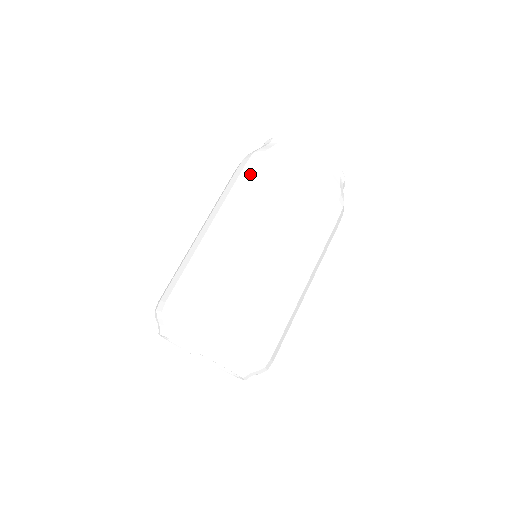
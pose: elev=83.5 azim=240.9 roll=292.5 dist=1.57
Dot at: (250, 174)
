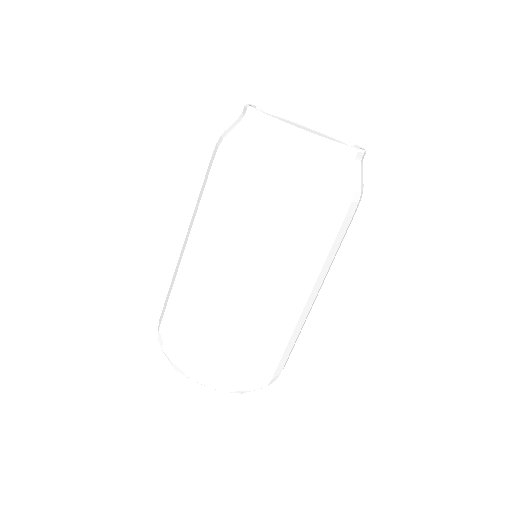
Dot at: (214, 184)
